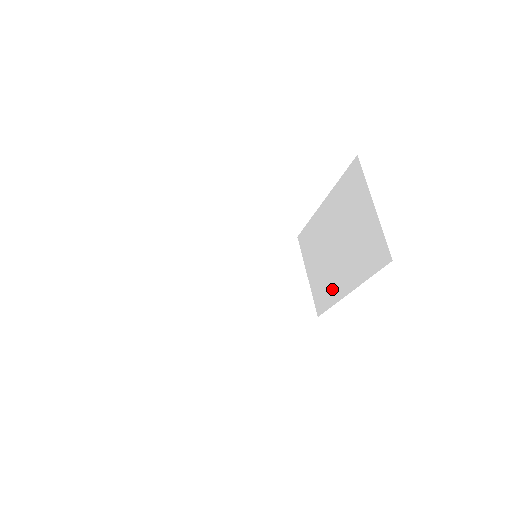
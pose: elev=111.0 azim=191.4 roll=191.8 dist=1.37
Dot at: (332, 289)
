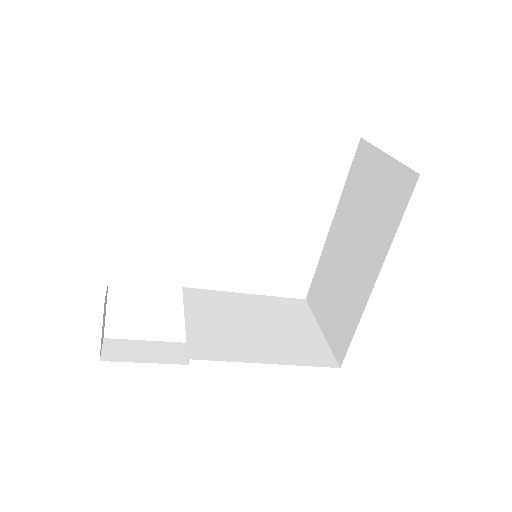
Dot at: (354, 304)
